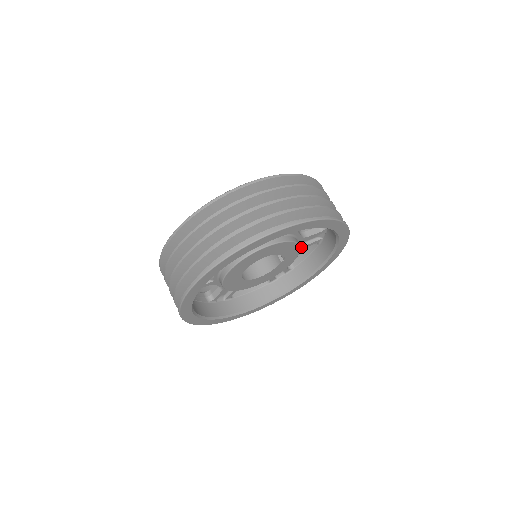
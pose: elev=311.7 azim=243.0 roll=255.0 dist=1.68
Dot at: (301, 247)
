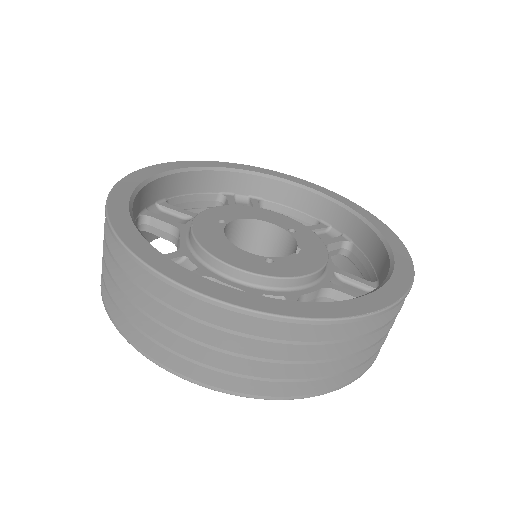
Dot at: occluded
